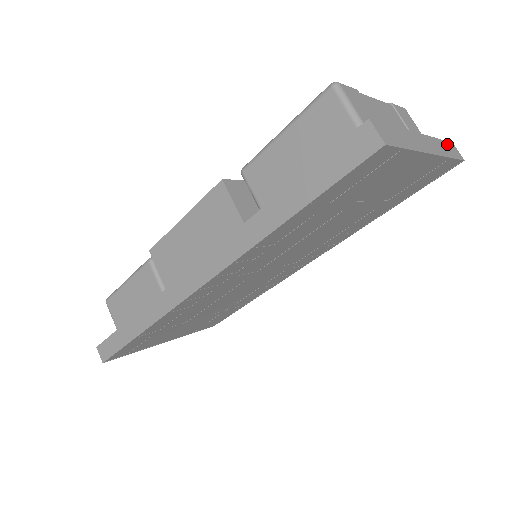
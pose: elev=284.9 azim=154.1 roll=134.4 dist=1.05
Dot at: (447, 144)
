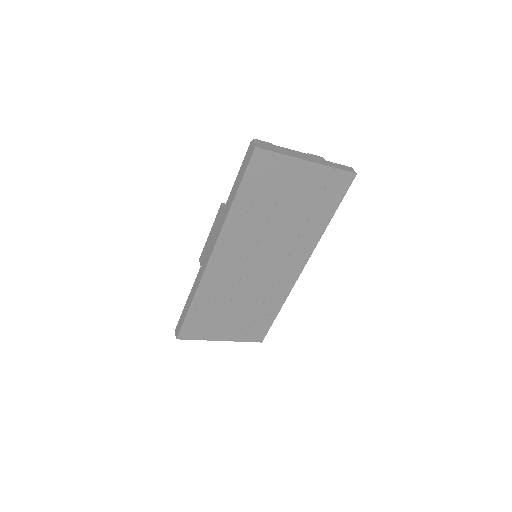
Dot at: (340, 165)
